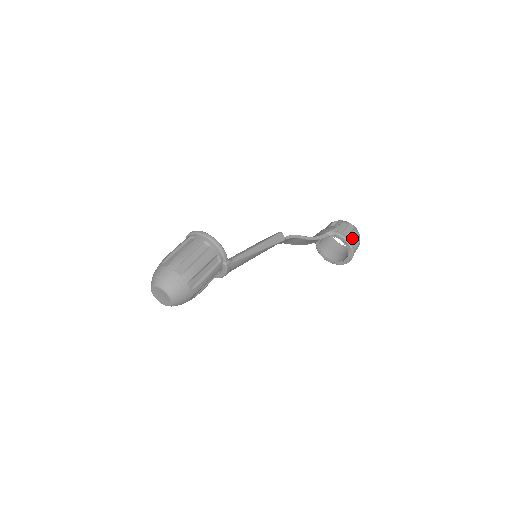
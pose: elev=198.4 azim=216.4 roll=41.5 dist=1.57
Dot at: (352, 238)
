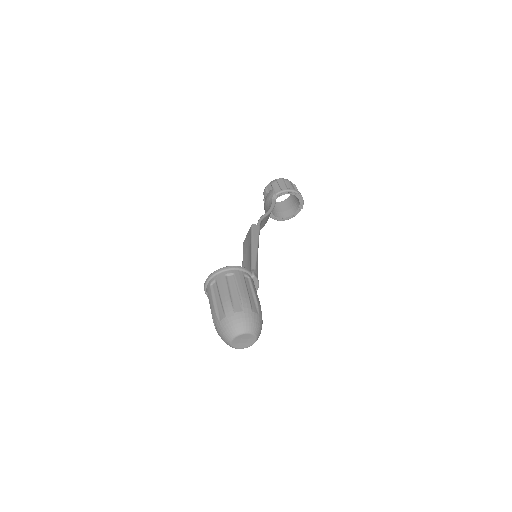
Dot at: (290, 186)
